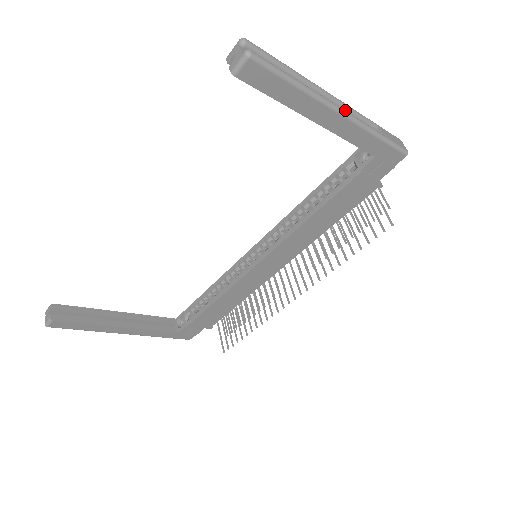
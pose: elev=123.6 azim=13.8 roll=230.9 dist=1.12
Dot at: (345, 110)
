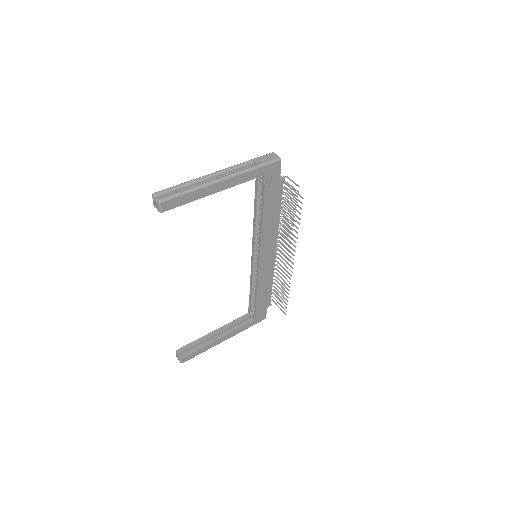
Dot at: (227, 172)
